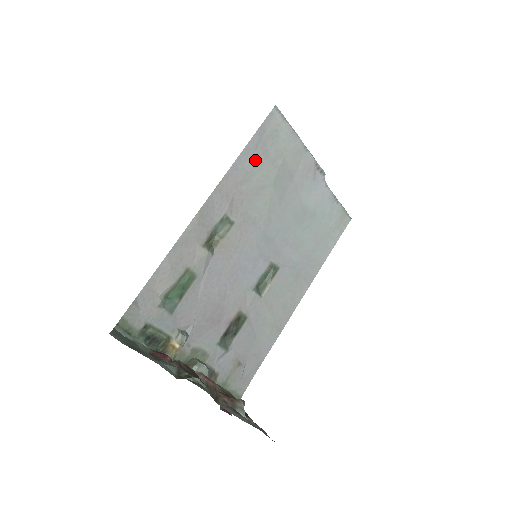
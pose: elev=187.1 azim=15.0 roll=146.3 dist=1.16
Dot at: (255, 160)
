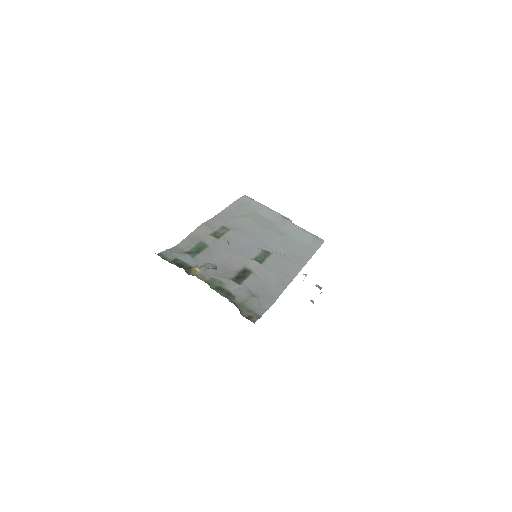
Dot at: (237, 210)
